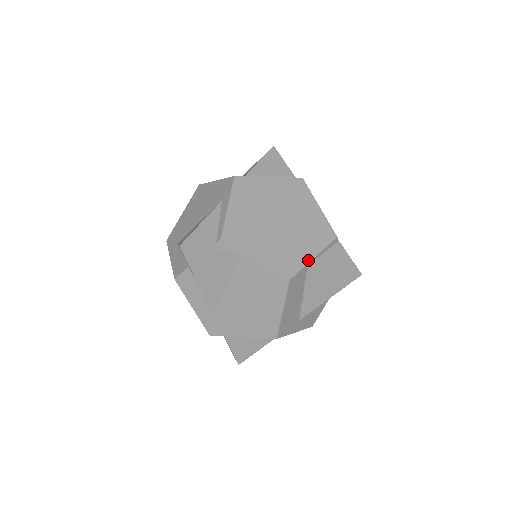
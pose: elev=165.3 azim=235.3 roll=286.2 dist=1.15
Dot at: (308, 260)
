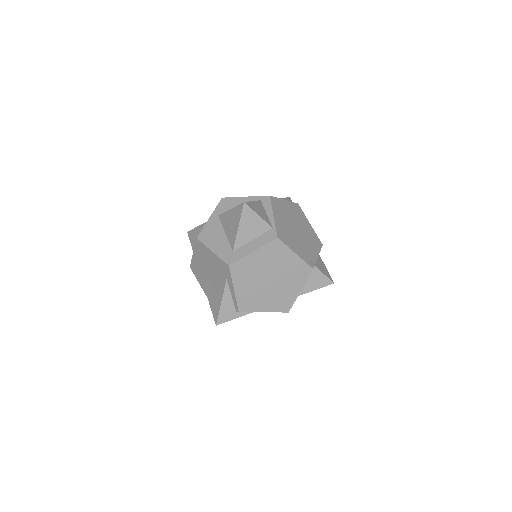
Dot at: (297, 295)
